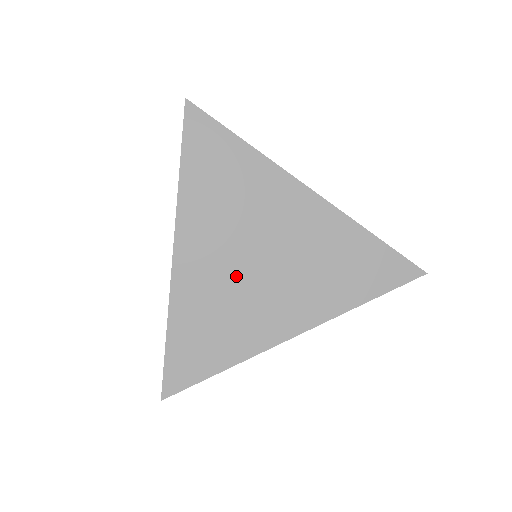
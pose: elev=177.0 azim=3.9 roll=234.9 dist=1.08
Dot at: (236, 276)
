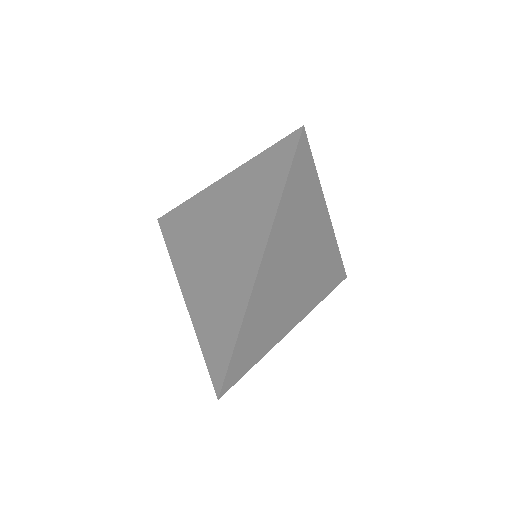
Dot at: (212, 271)
